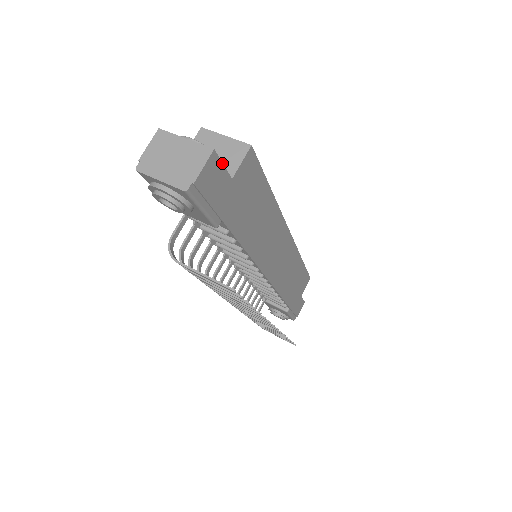
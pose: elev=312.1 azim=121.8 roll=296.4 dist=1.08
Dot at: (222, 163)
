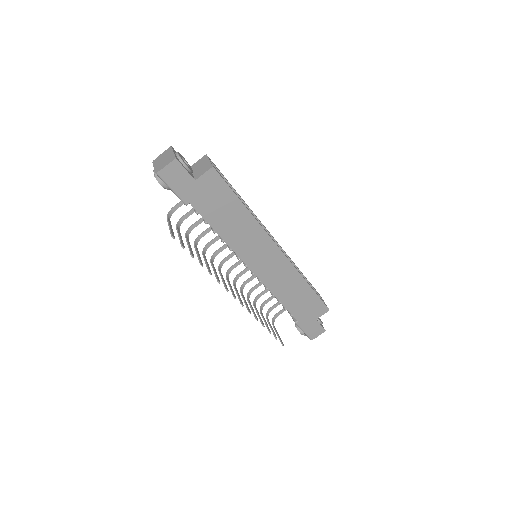
Dot at: (184, 168)
